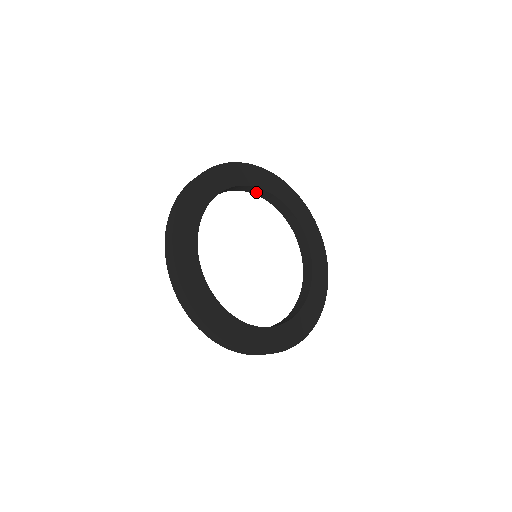
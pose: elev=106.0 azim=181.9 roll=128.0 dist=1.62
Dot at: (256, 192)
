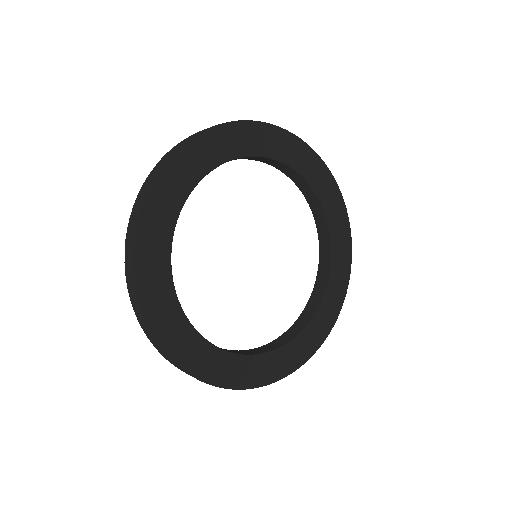
Dot at: (311, 201)
